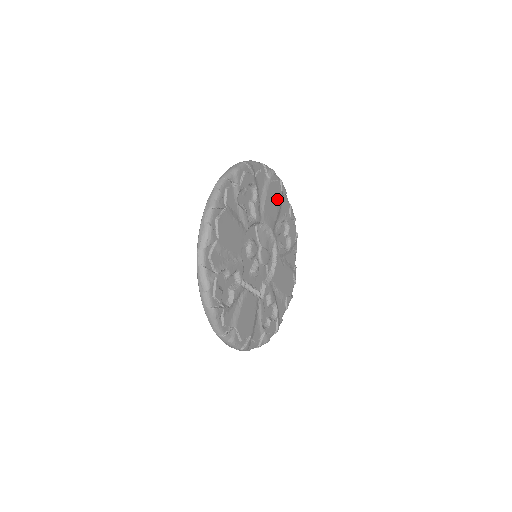
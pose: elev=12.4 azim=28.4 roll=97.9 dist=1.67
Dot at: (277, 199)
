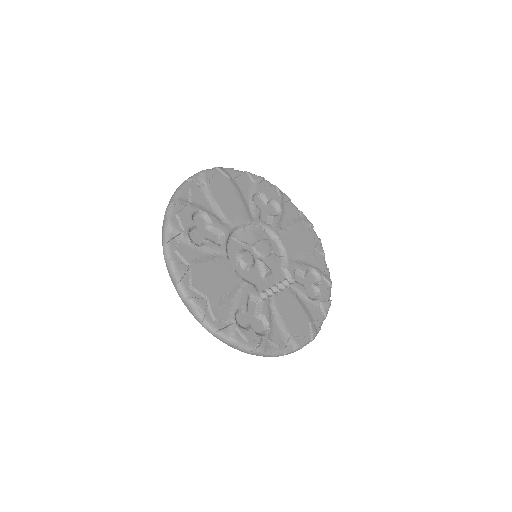
Dot at: (229, 189)
